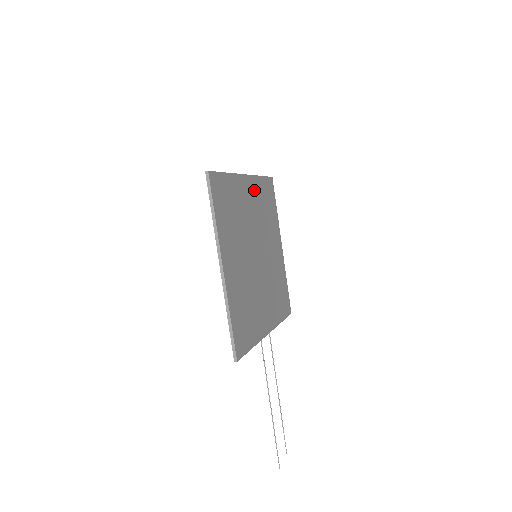
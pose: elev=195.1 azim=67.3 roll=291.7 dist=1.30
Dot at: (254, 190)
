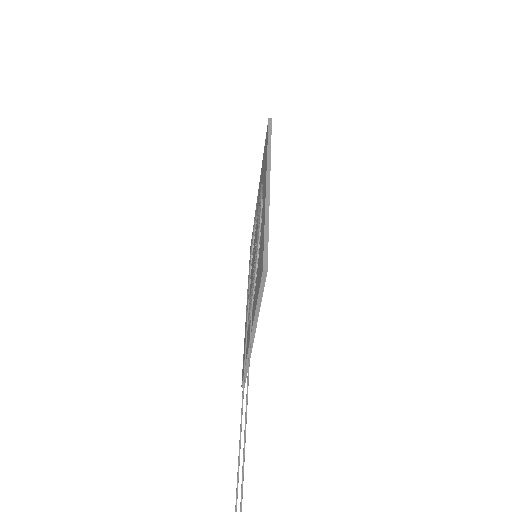
Dot at: occluded
